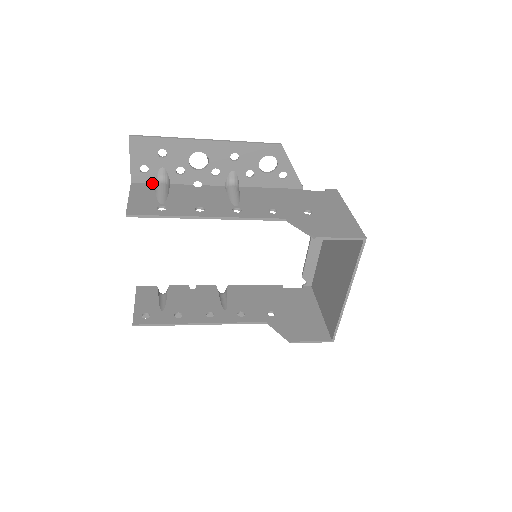
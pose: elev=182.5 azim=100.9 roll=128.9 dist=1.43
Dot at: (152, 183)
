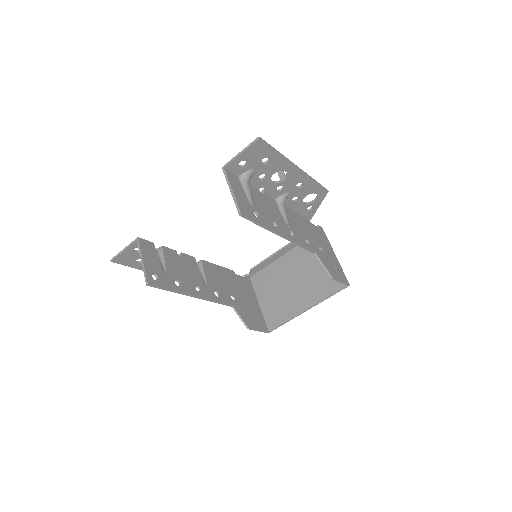
Dot at: (237, 175)
